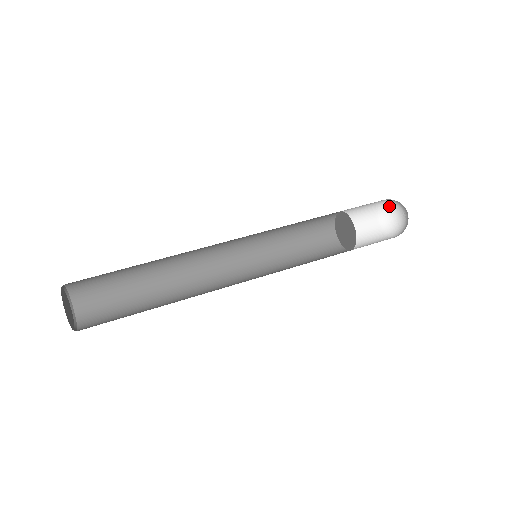
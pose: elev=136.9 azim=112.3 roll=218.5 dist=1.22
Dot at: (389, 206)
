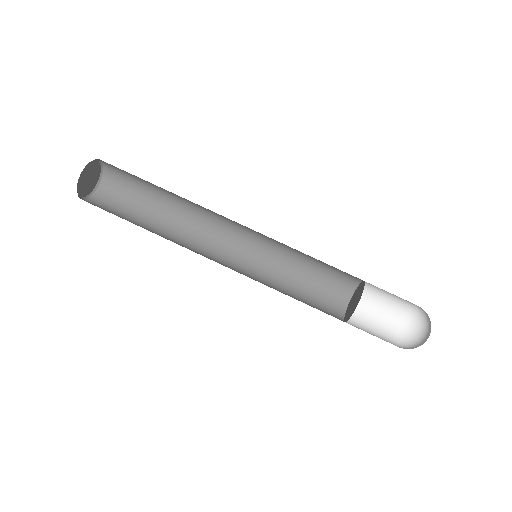
Dot at: (420, 320)
